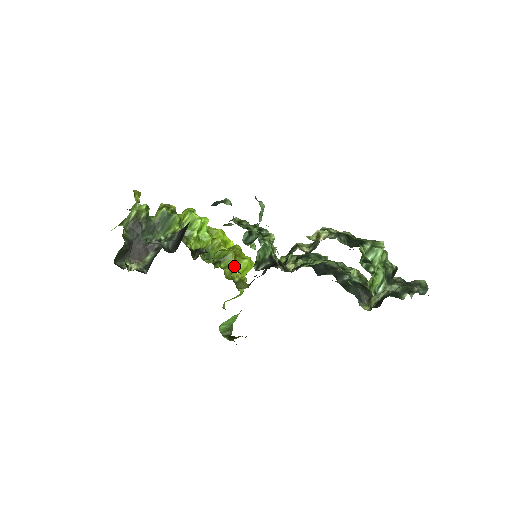
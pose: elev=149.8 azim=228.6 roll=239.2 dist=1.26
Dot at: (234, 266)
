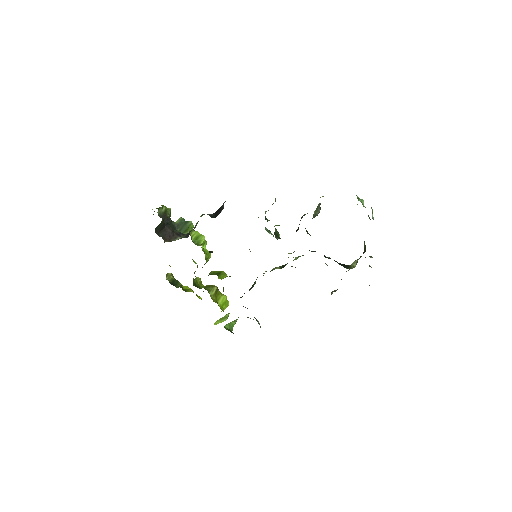
Dot at: occluded
